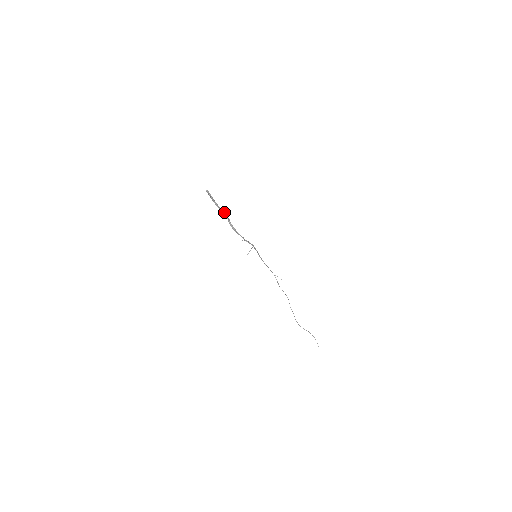
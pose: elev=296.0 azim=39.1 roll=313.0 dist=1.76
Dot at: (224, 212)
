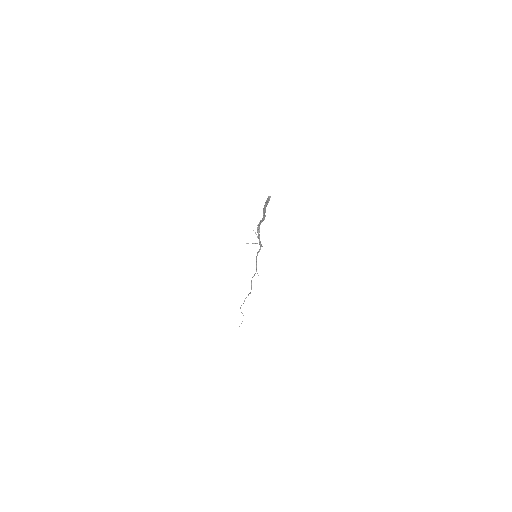
Dot at: occluded
